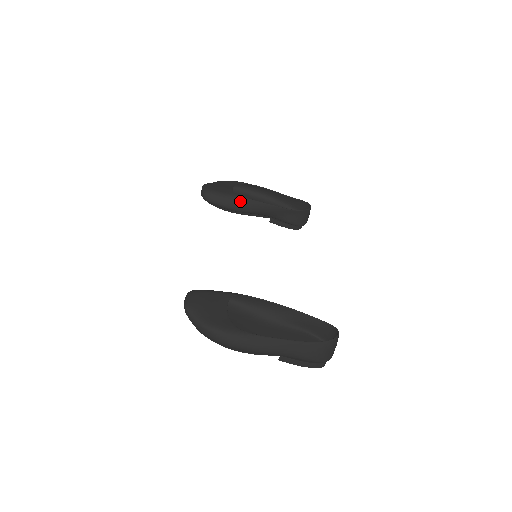
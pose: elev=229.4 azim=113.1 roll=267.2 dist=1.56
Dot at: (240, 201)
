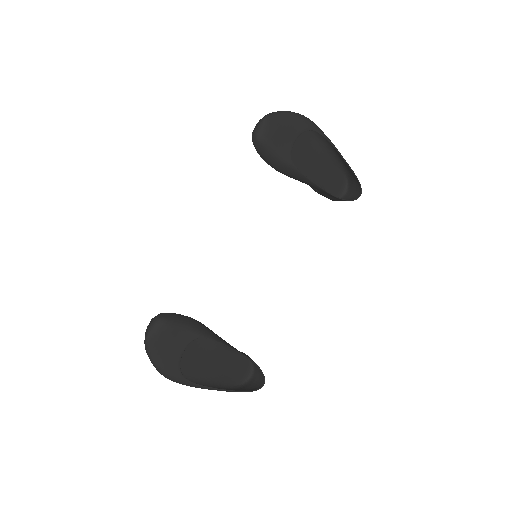
Dot at: (289, 170)
